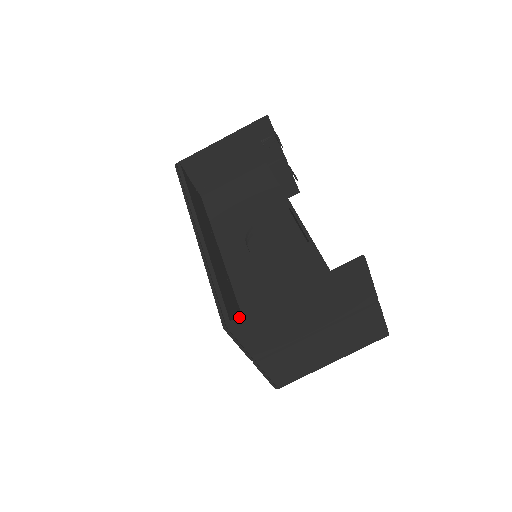
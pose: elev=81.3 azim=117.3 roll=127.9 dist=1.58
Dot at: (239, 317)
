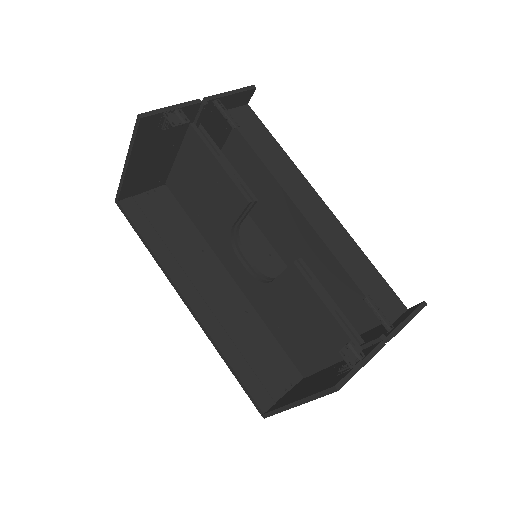
Dot at: (268, 414)
